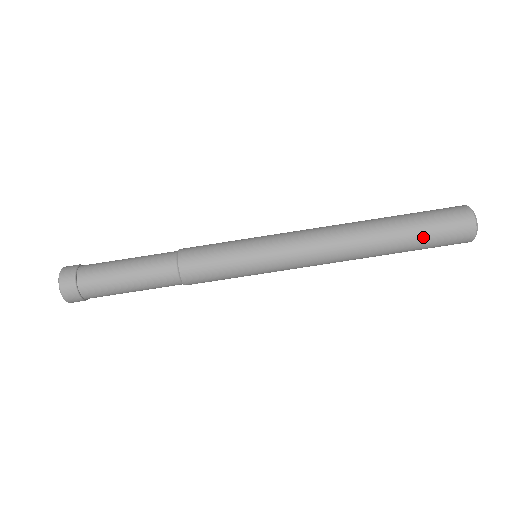
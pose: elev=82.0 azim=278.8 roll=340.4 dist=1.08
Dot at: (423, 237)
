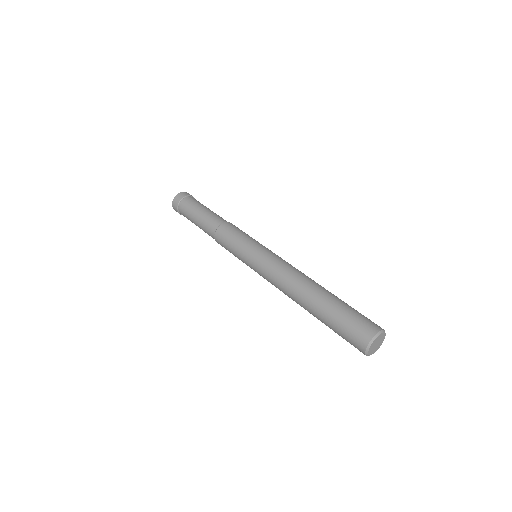
Dot at: (344, 308)
